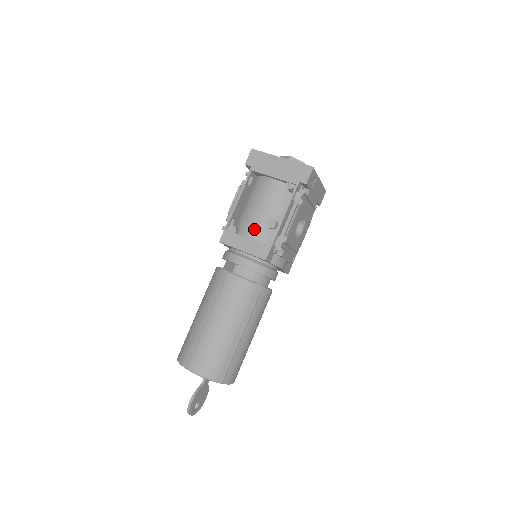
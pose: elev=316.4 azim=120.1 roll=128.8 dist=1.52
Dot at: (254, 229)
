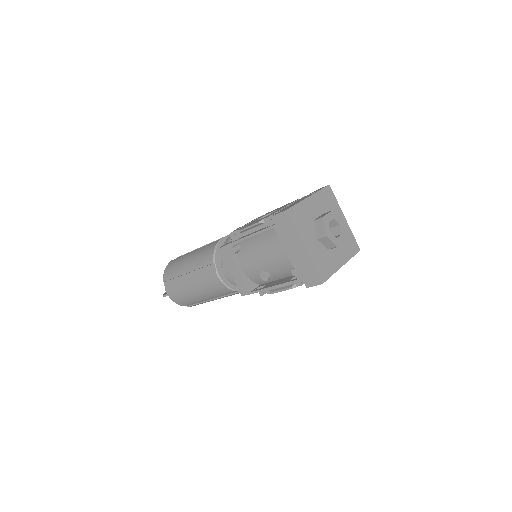
Dot at: (249, 267)
